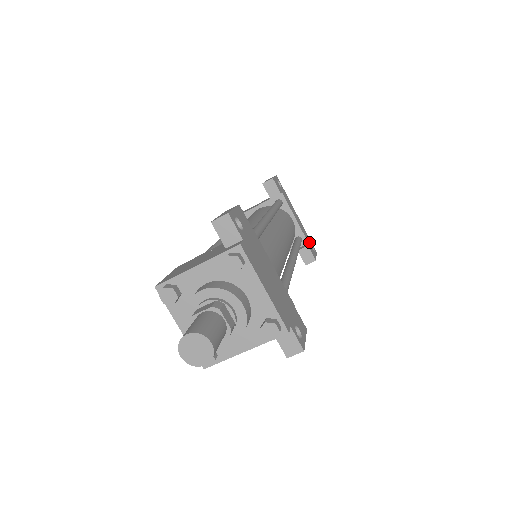
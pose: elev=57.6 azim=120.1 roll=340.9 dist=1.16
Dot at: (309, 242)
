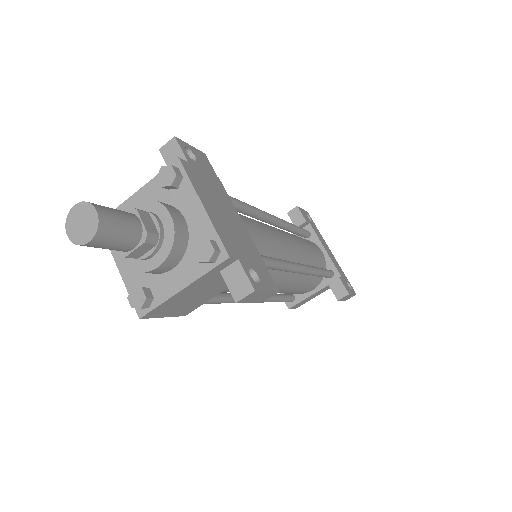
Dot at: (344, 278)
